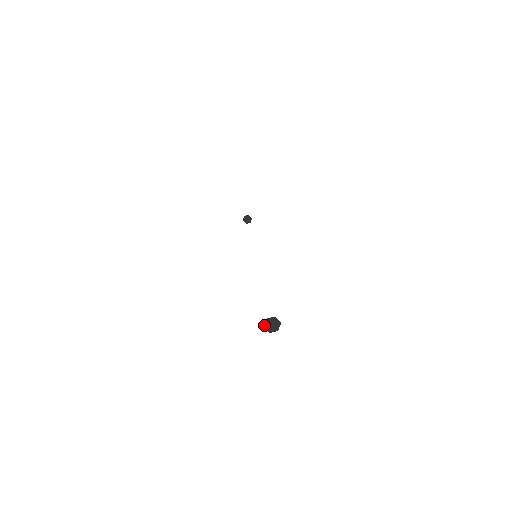
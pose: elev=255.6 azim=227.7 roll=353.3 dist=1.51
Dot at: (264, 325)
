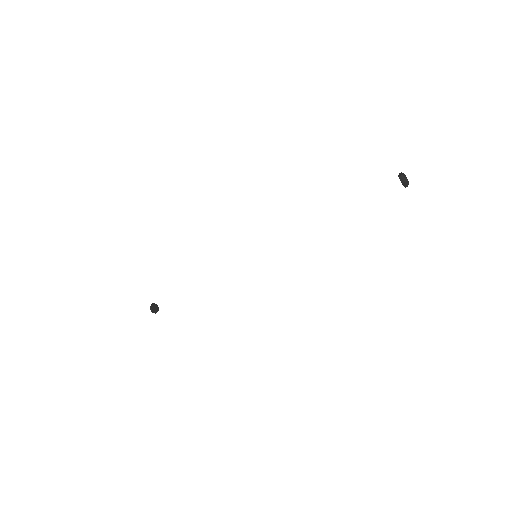
Dot at: (402, 181)
